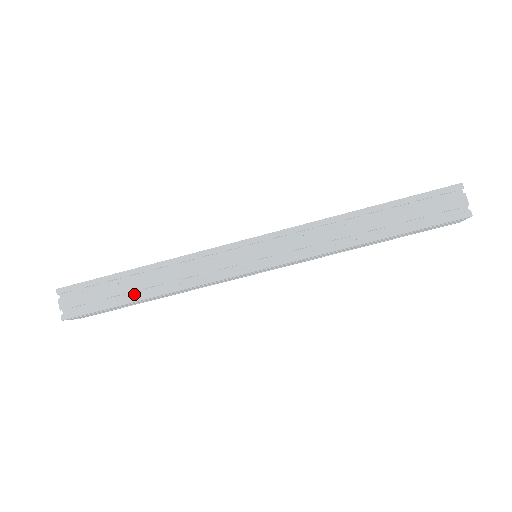
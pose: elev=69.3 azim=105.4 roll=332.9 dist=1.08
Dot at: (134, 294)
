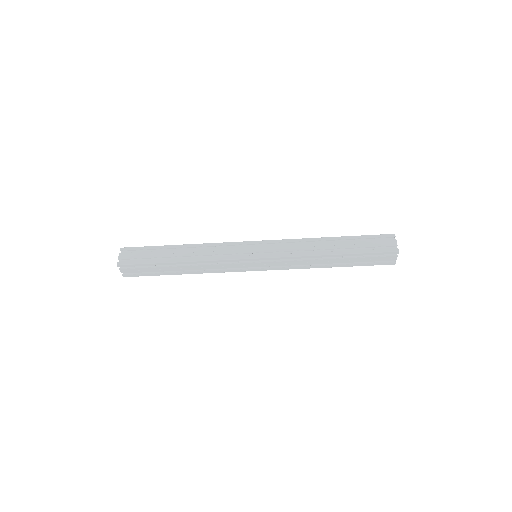
Dot at: (173, 270)
